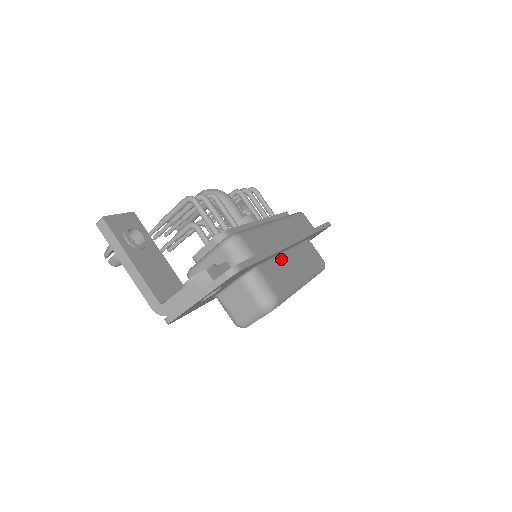
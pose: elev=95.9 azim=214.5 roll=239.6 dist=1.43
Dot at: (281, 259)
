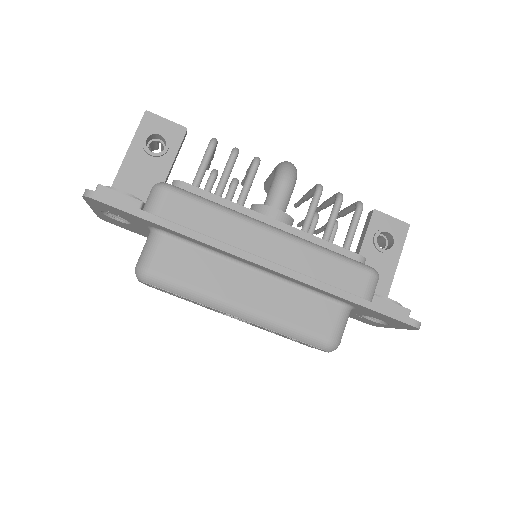
Dot at: (228, 264)
